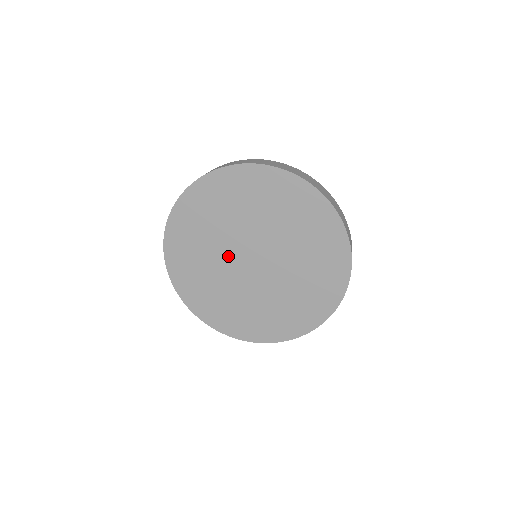
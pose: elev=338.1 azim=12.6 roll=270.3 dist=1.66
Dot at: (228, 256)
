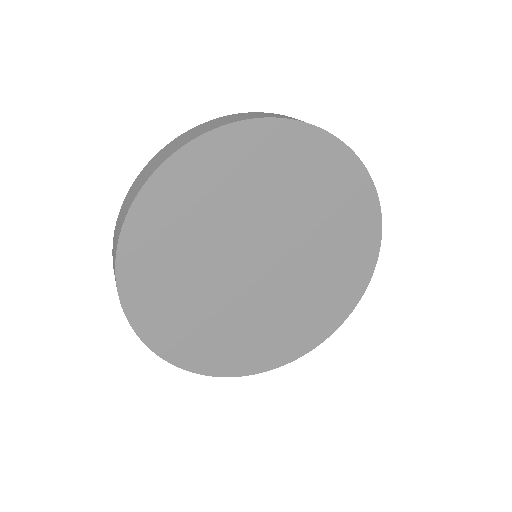
Dot at: (230, 285)
